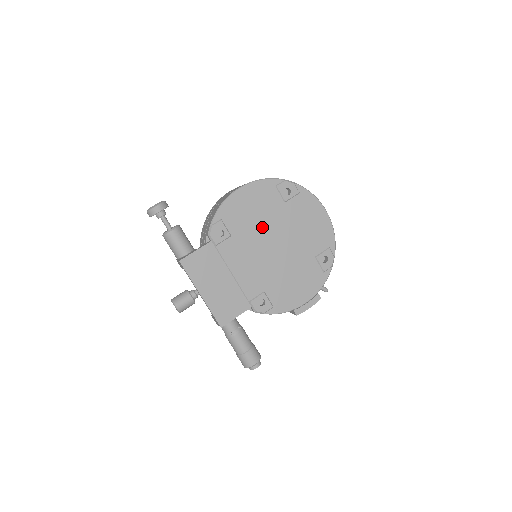
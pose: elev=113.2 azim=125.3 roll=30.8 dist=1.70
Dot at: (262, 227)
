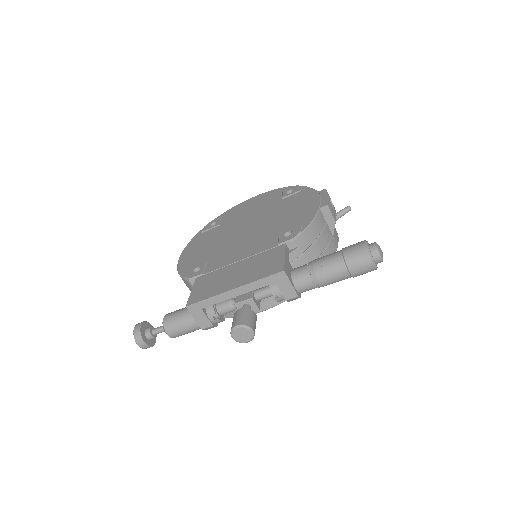
Dot at: (222, 240)
